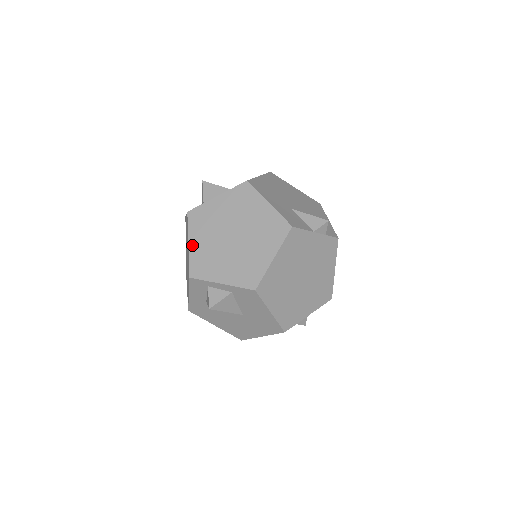
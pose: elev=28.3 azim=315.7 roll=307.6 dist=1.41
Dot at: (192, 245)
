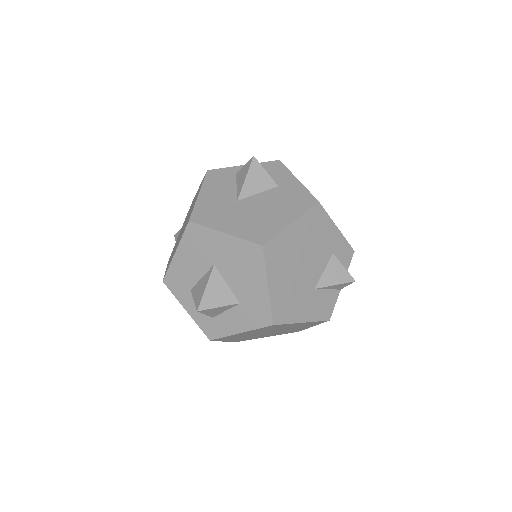
Dot at: occluded
